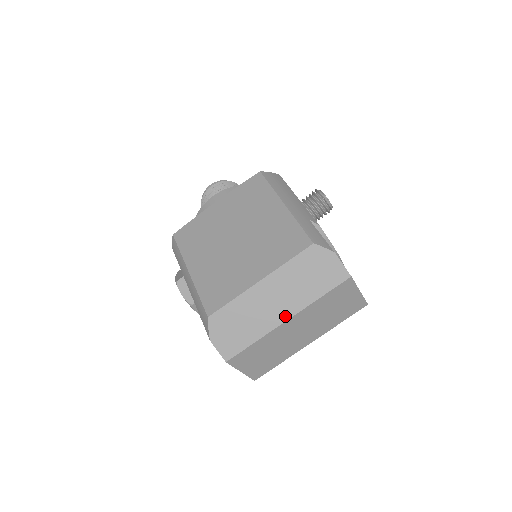
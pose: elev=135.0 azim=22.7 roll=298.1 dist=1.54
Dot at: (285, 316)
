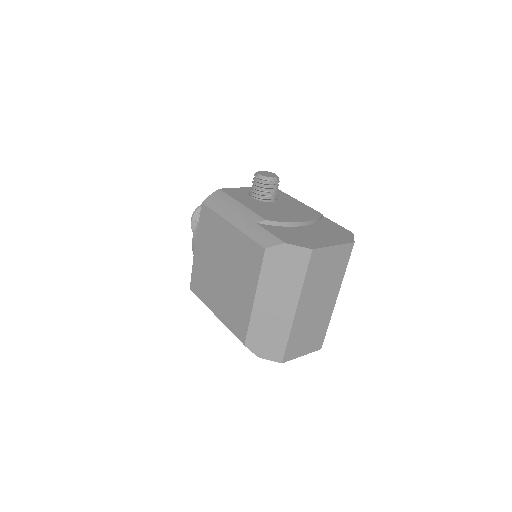
Dot at: (292, 309)
